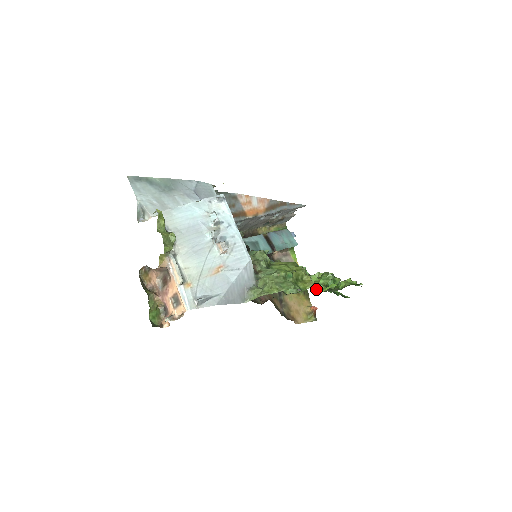
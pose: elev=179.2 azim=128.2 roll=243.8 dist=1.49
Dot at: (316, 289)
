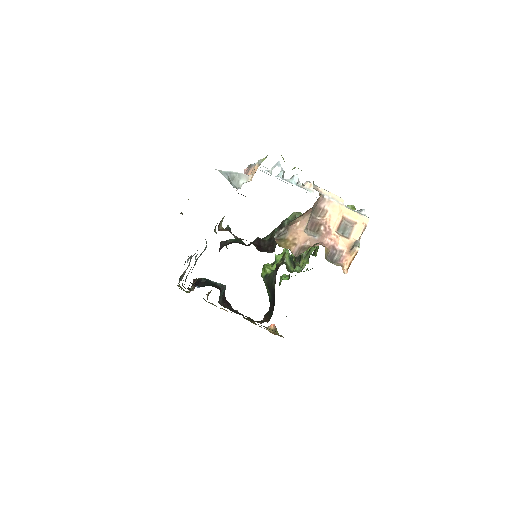
Dot at: occluded
